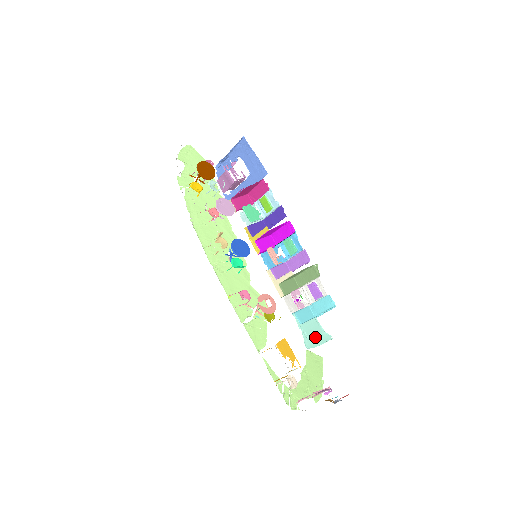
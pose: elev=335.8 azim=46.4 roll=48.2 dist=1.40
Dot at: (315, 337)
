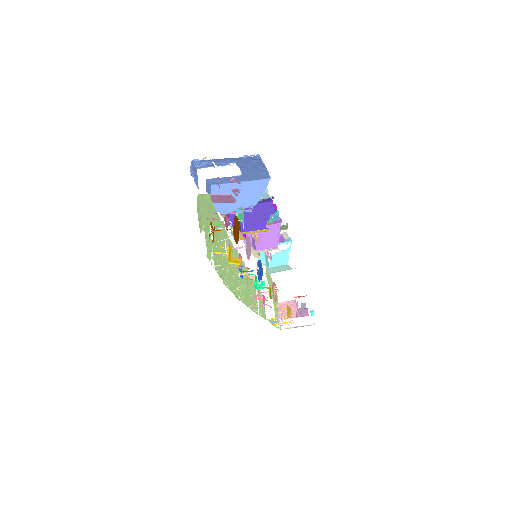
Dot at: occluded
